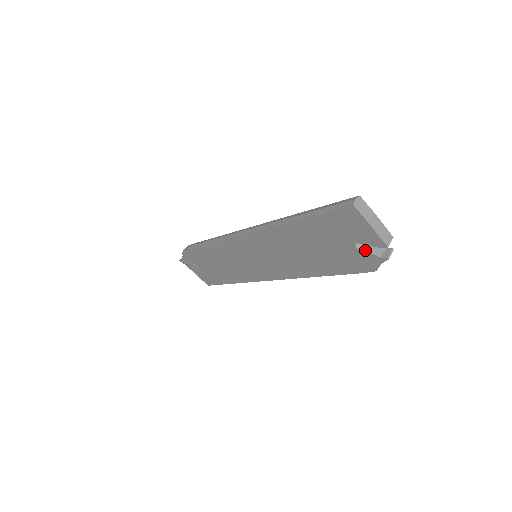
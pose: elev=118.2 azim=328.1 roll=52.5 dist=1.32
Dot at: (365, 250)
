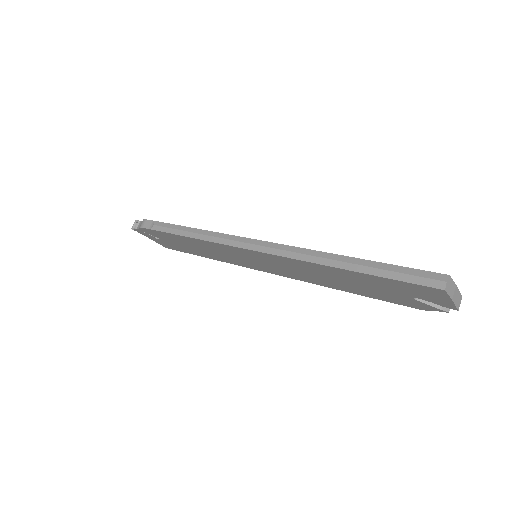
Dot at: (424, 302)
